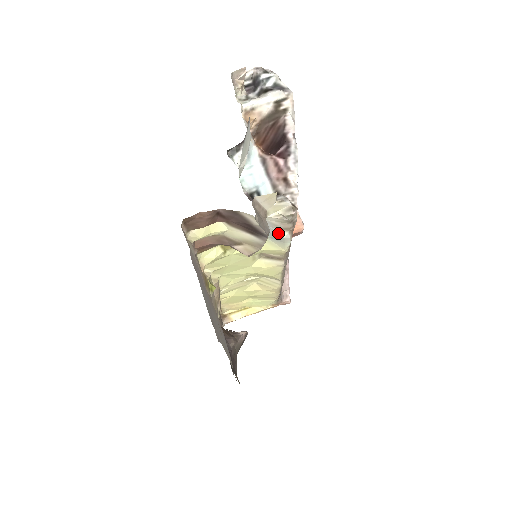
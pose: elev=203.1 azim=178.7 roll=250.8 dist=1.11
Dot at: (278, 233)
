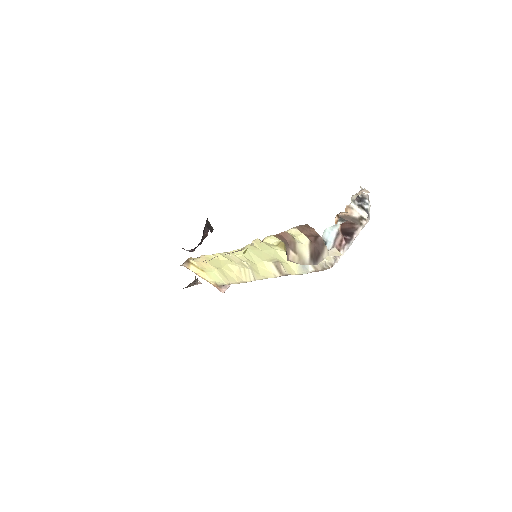
Dot at: (309, 266)
